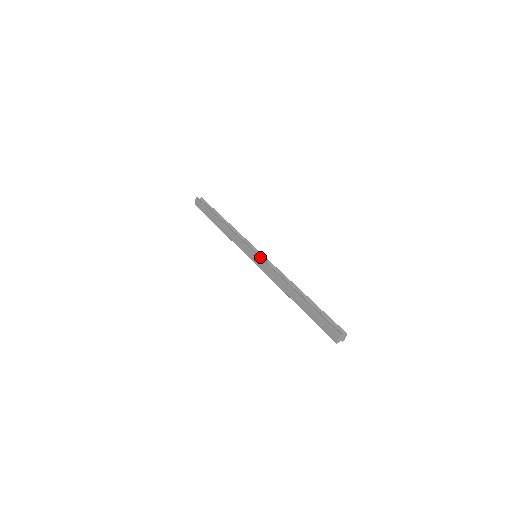
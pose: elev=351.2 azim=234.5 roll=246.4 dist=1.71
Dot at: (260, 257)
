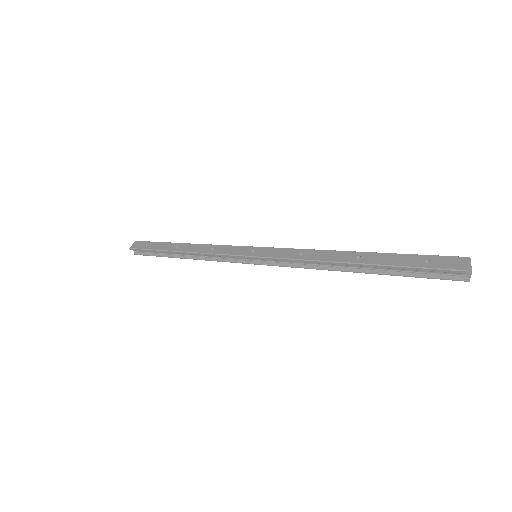
Dot at: (269, 248)
